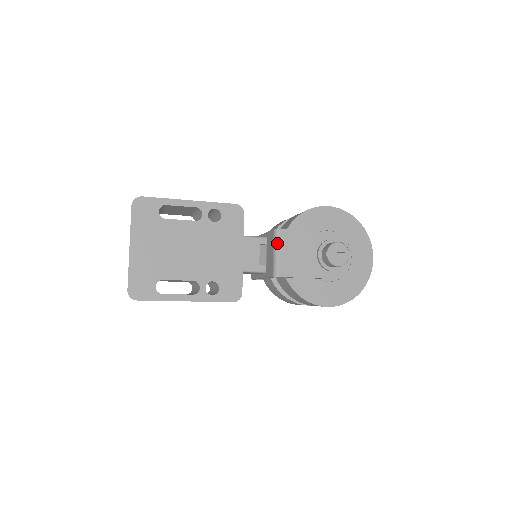
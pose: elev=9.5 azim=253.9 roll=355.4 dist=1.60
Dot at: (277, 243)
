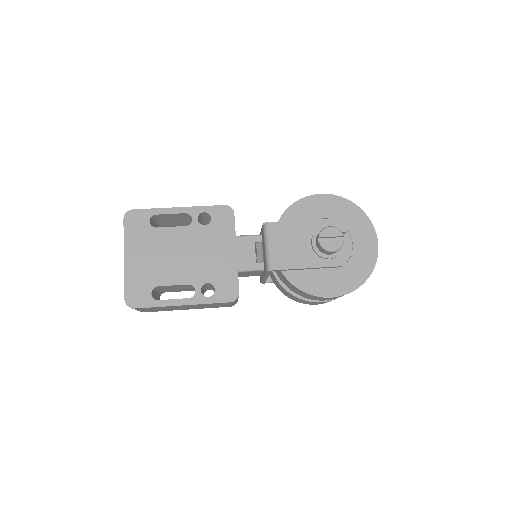
Dot at: (267, 236)
